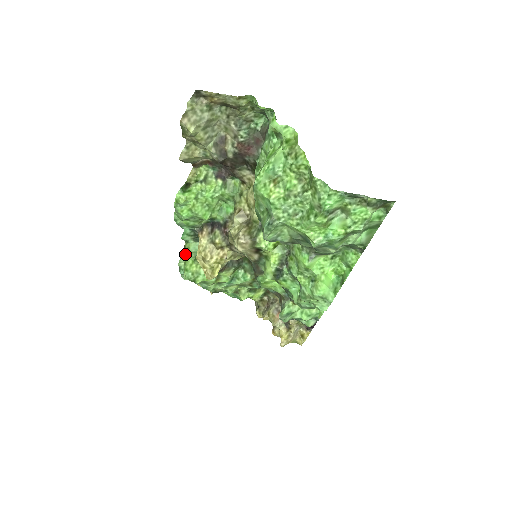
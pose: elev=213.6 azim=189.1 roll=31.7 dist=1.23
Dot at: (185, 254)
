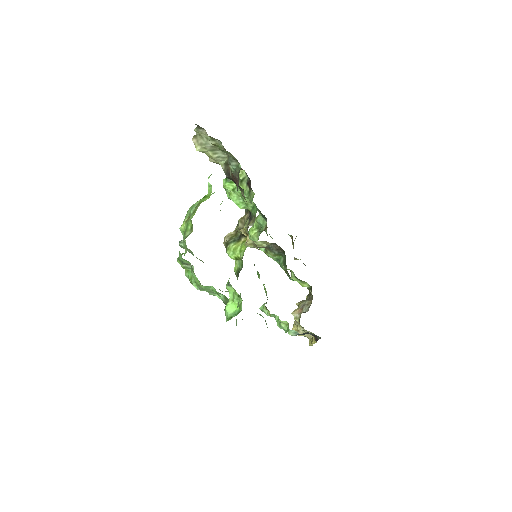
Dot at: occluded
